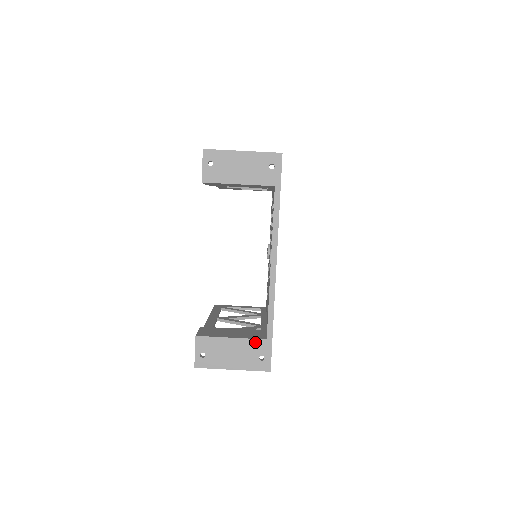
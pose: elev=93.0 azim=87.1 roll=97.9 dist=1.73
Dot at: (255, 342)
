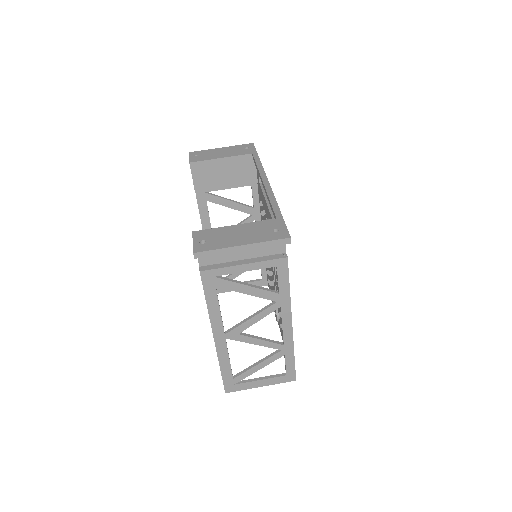
Dot at: (263, 222)
